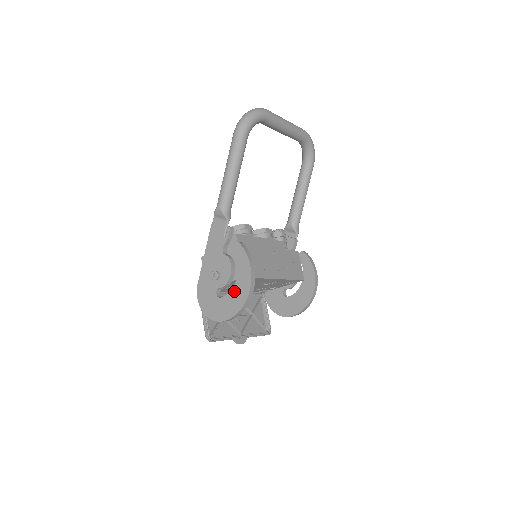
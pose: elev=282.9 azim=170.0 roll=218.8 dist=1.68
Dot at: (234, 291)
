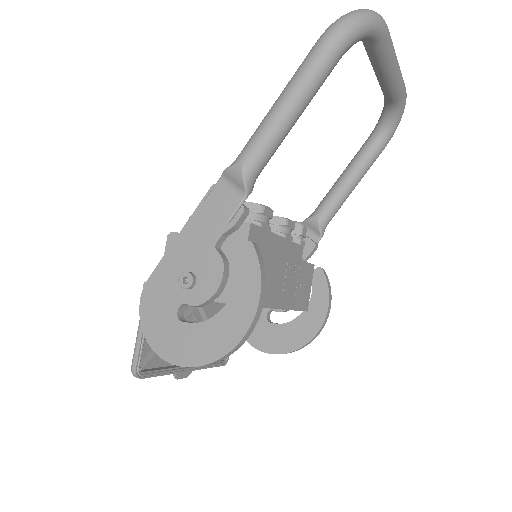
Dot at: (212, 324)
